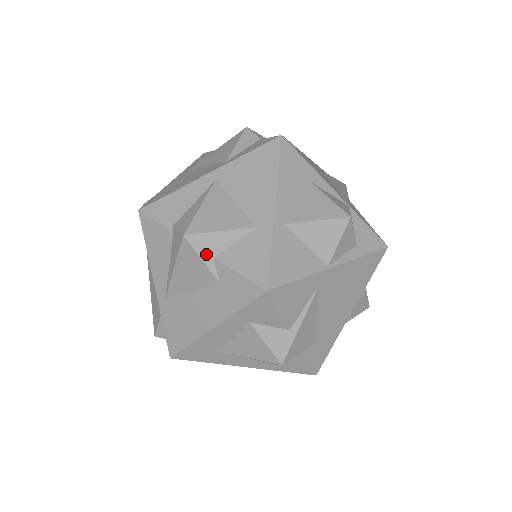
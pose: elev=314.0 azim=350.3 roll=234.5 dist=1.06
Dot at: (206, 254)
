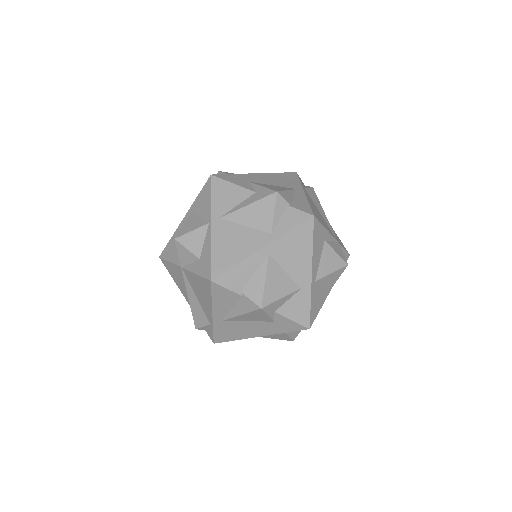
Dot at: (271, 312)
